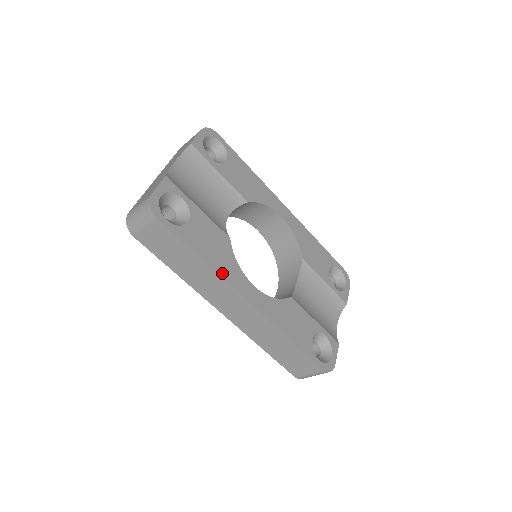
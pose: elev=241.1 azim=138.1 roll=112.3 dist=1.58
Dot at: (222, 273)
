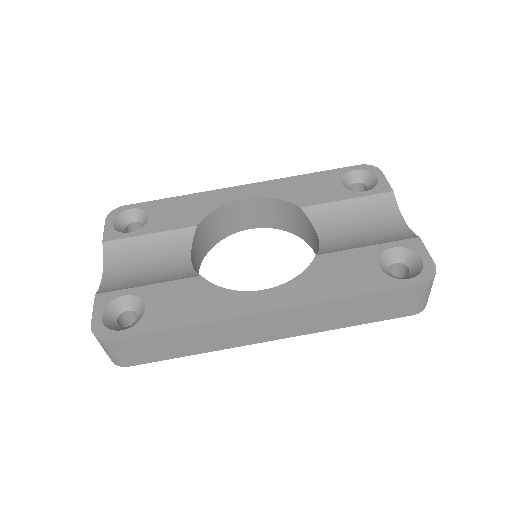
Dot at: (216, 316)
